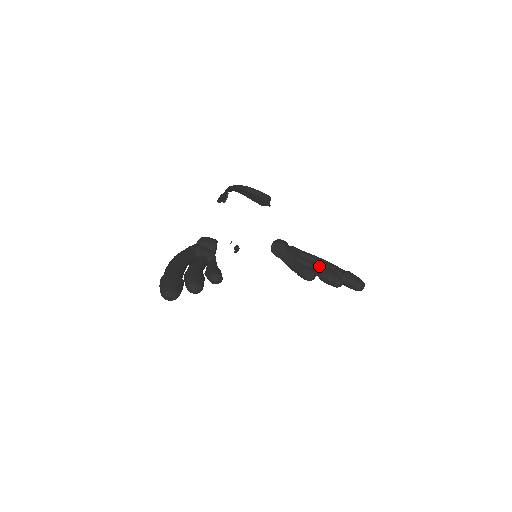
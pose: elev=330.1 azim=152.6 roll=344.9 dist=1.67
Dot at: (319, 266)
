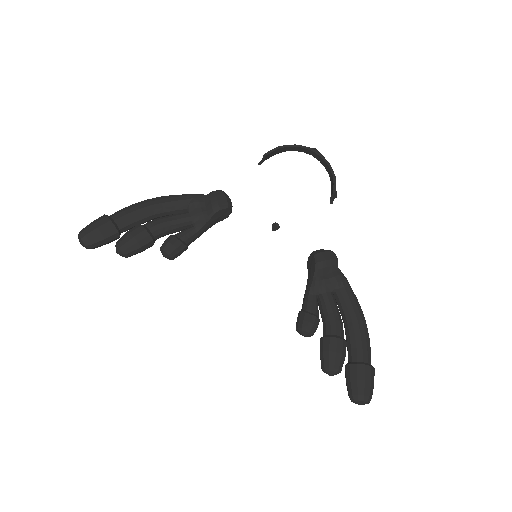
Dot at: (333, 327)
